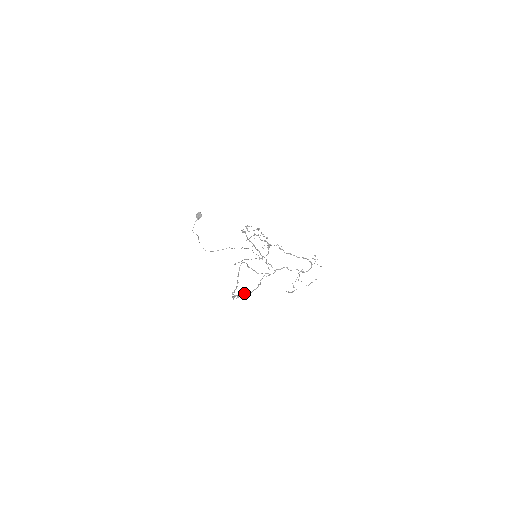
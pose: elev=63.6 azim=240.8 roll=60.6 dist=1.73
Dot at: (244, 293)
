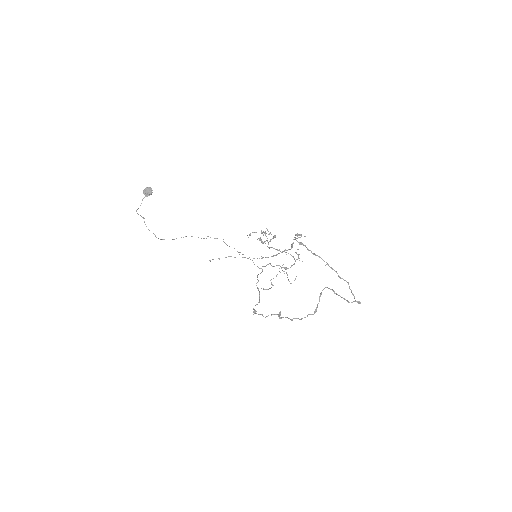
Dot at: (280, 311)
